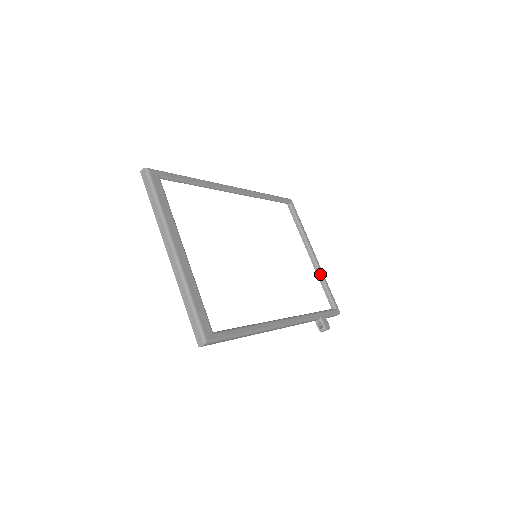
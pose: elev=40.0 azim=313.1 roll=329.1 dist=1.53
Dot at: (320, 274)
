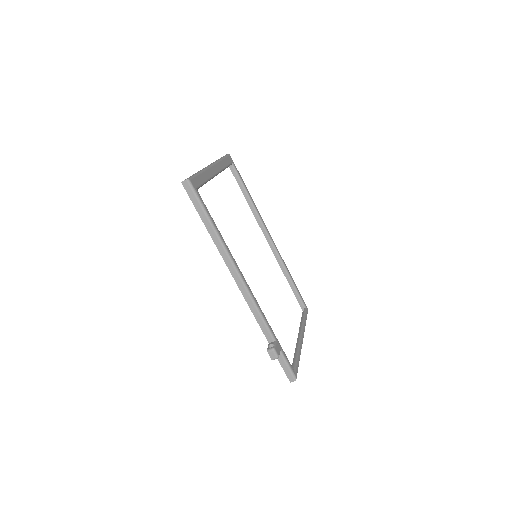
Dot at: (298, 347)
